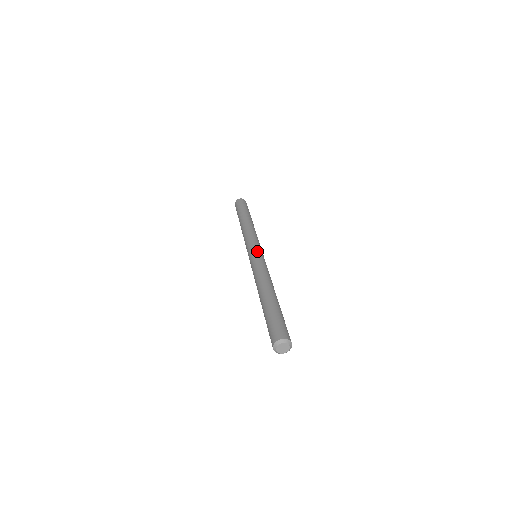
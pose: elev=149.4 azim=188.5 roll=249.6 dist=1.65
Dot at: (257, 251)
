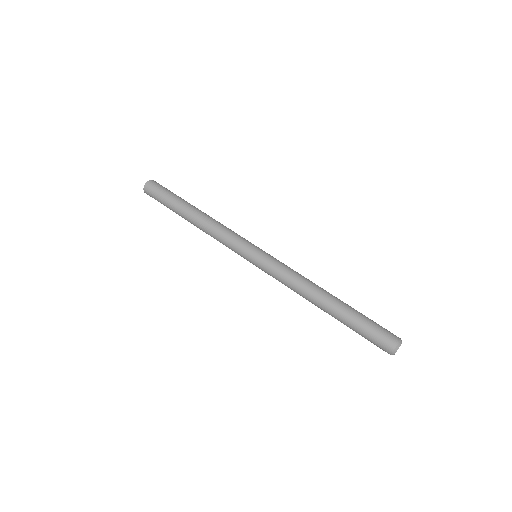
Dot at: occluded
